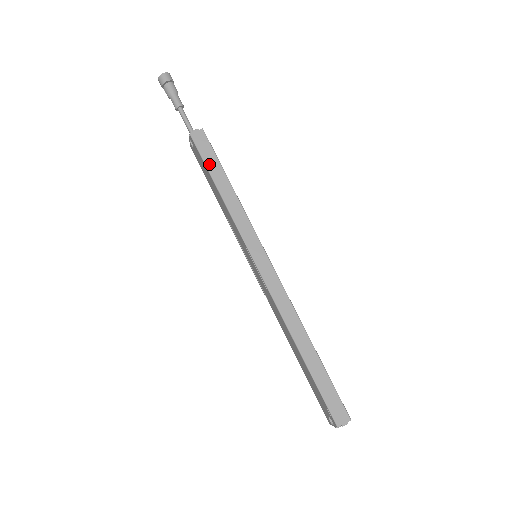
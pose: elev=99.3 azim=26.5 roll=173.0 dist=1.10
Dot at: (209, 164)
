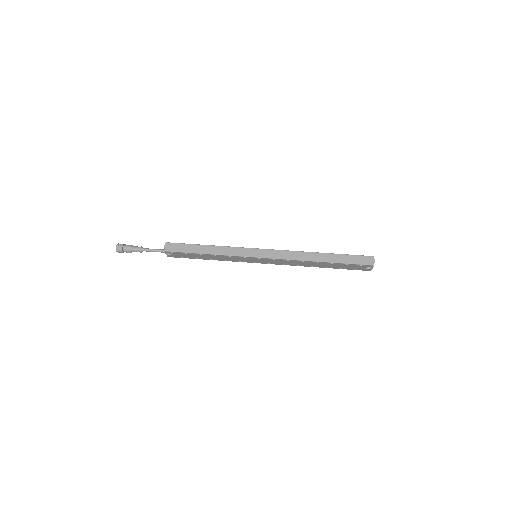
Dot at: (189, 250)
